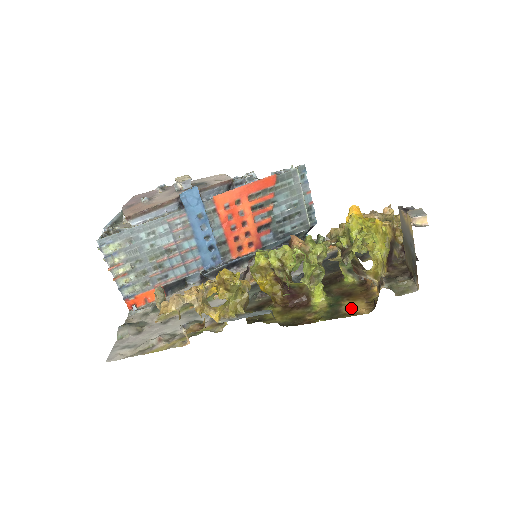
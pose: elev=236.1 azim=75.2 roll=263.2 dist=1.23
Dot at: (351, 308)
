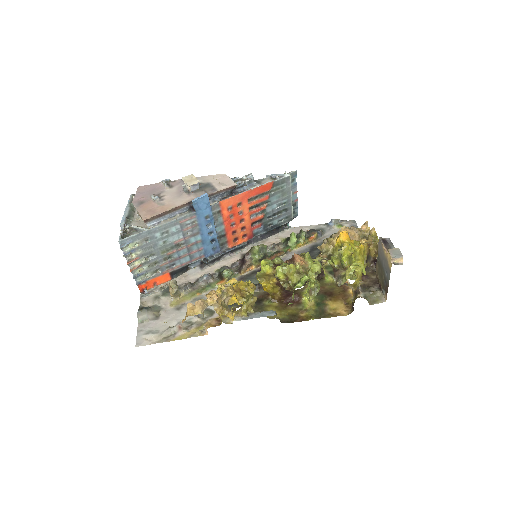
Dot at: (334, 309)
